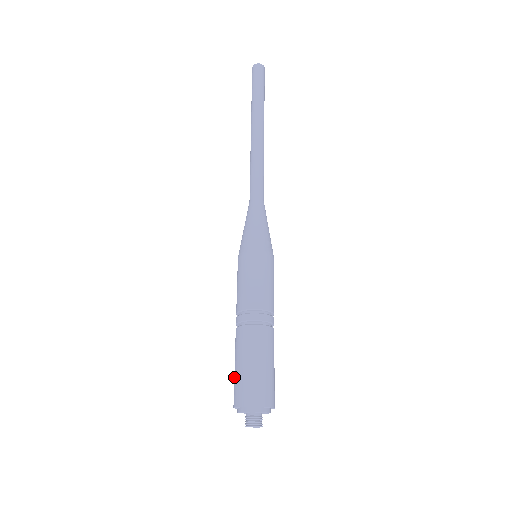
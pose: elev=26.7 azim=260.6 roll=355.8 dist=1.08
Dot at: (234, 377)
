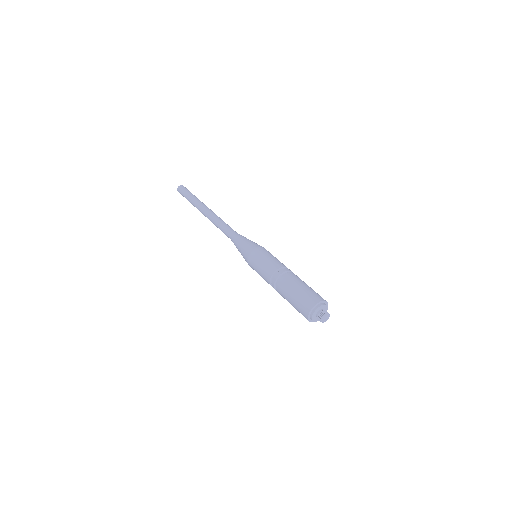
Dot at: (300, 296)
